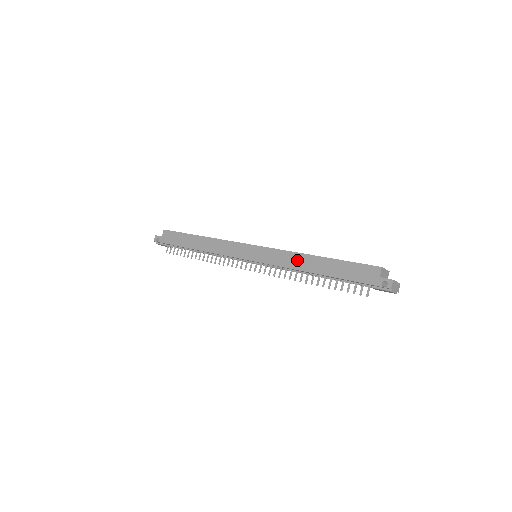
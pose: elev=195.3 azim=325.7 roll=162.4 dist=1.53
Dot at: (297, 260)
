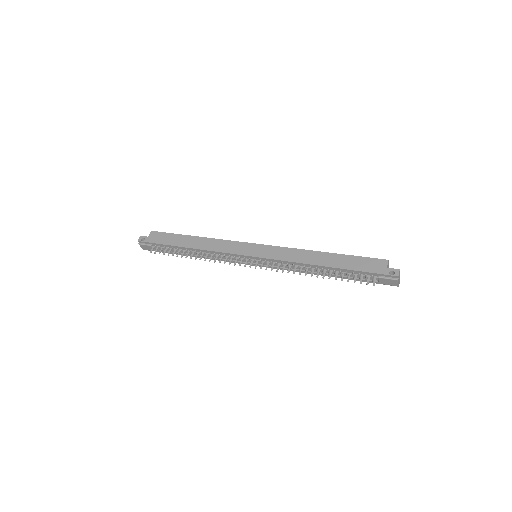
Dot at: (304, 255)
